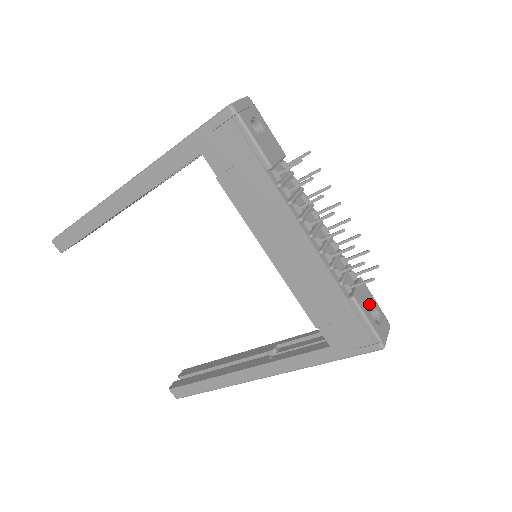
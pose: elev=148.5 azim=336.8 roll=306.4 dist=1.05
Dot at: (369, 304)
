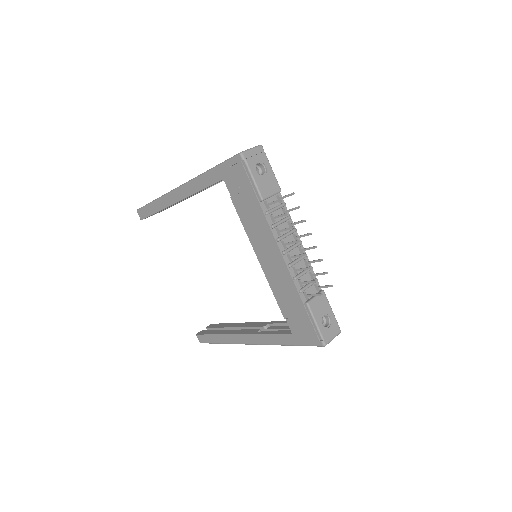
Dot at: (323, 311)
